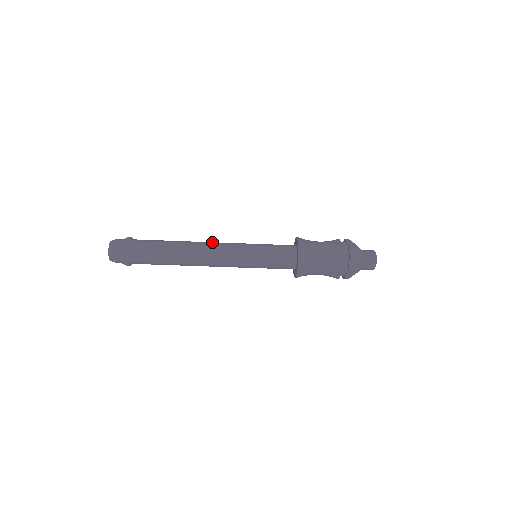
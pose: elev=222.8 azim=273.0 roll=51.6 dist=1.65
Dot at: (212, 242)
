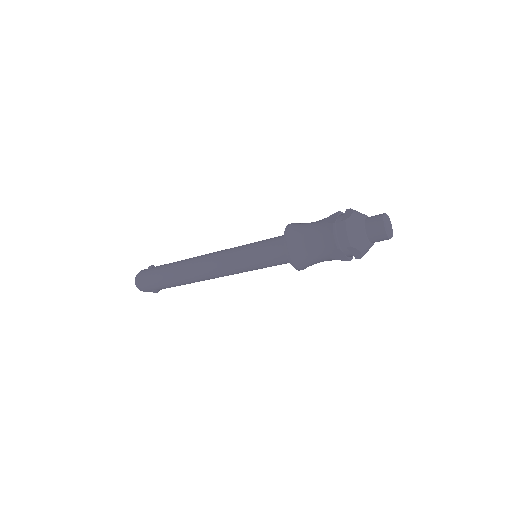
Dot at: occluded
